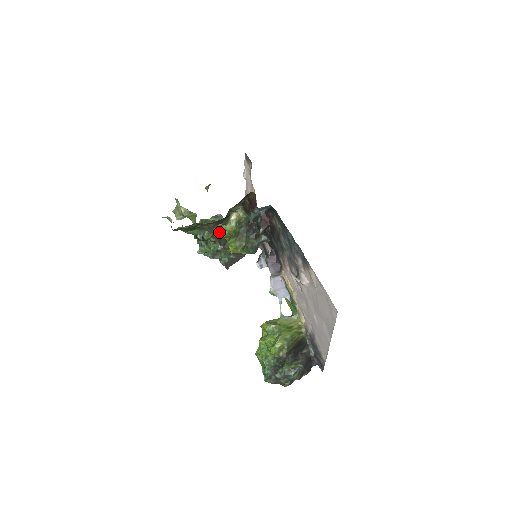
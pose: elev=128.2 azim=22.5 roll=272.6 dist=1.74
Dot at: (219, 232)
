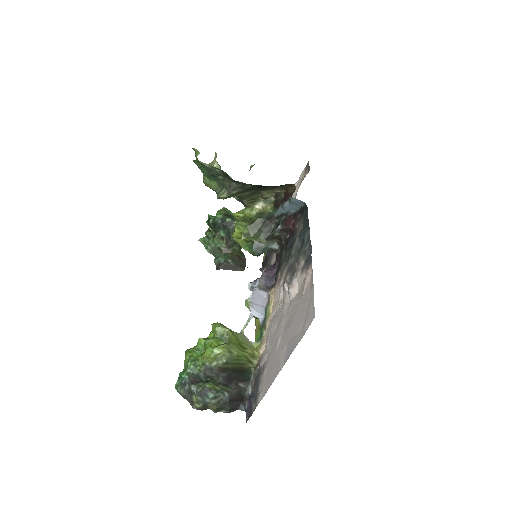
Dot at: occluded
